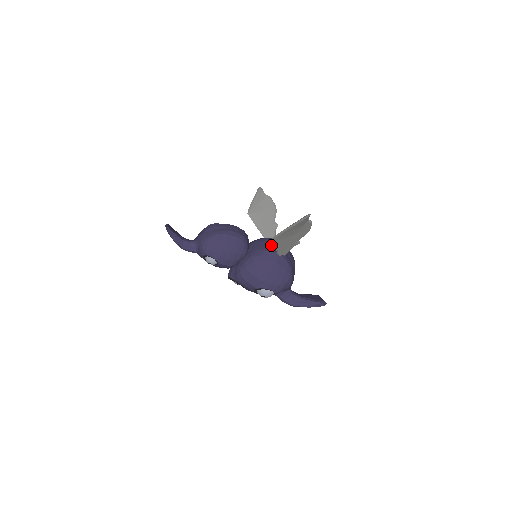
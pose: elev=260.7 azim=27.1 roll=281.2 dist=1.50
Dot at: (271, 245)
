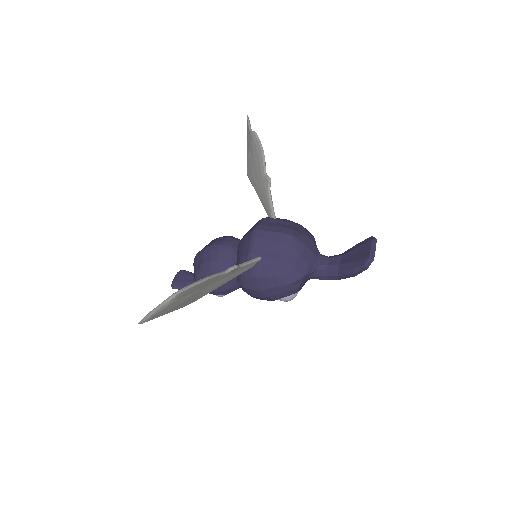
Dot at: (242, 254)
